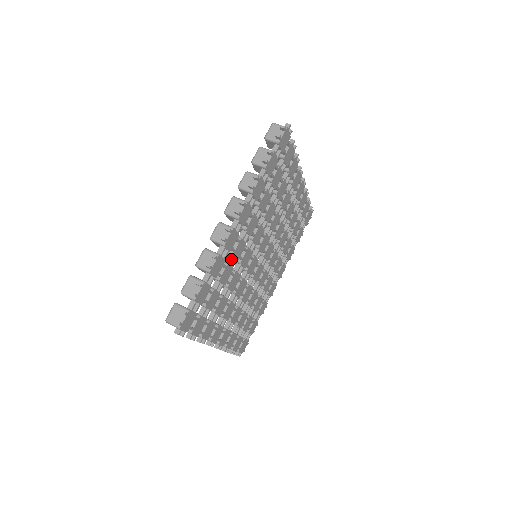
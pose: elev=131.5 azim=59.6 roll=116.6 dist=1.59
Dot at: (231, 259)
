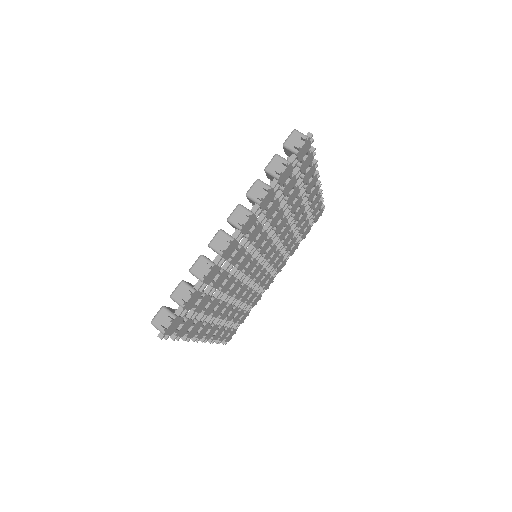
Dot at: (228, 266)
